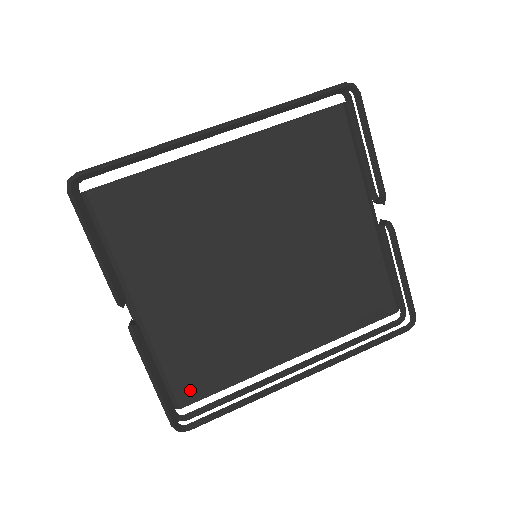
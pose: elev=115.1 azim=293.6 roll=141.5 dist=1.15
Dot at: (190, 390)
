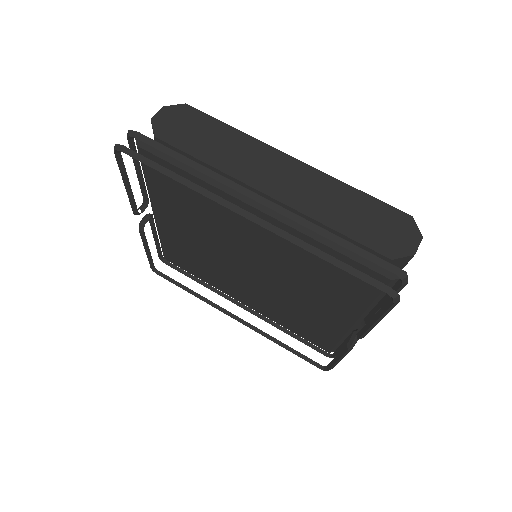
Dot at: (173, 259)
